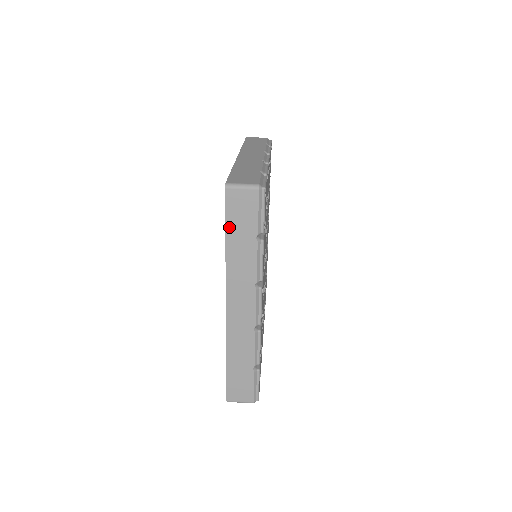
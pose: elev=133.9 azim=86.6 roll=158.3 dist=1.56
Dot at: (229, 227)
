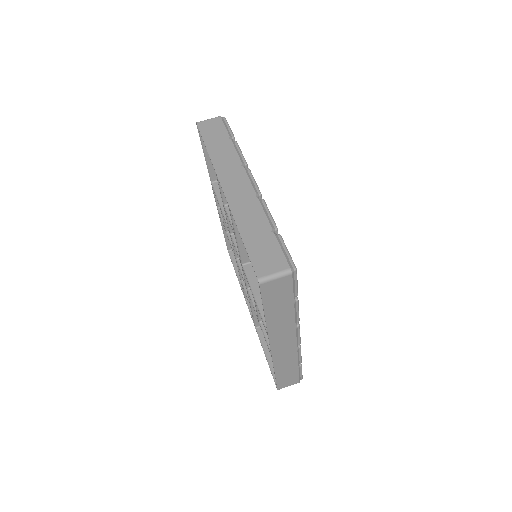
Dot at: (267, 305)
